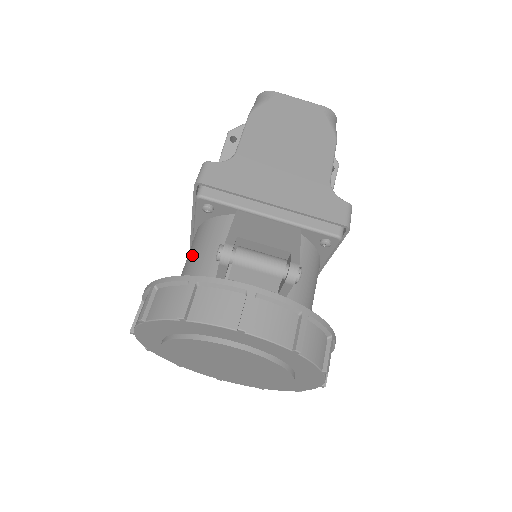
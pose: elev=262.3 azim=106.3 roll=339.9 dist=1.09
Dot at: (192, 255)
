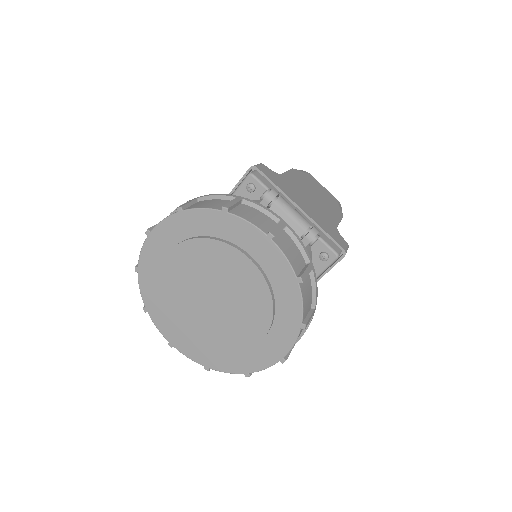
Dot at: occluded
